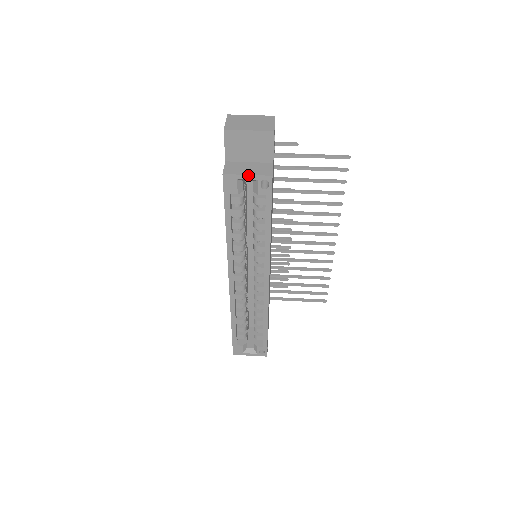
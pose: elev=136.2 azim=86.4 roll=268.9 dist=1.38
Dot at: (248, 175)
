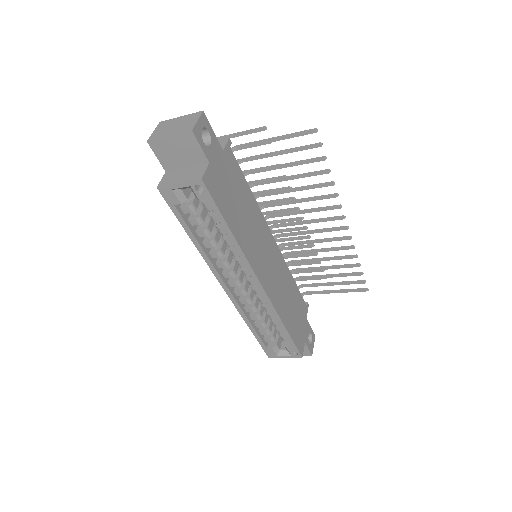
Dot at: (179, 183)
